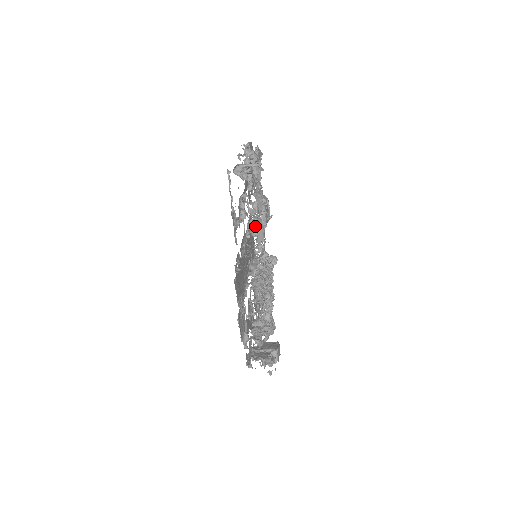
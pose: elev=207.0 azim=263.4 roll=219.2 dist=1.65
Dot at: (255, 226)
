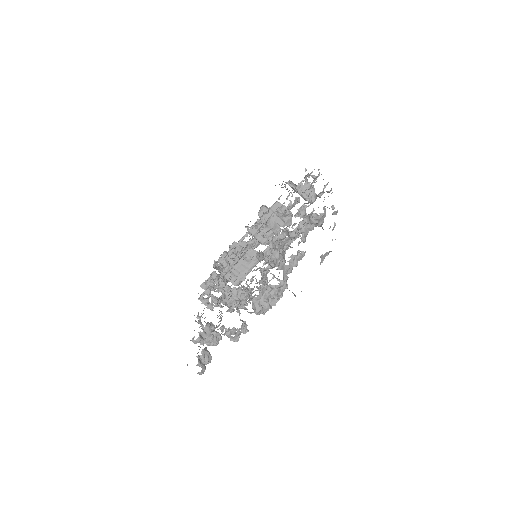
Dot at: occluded
